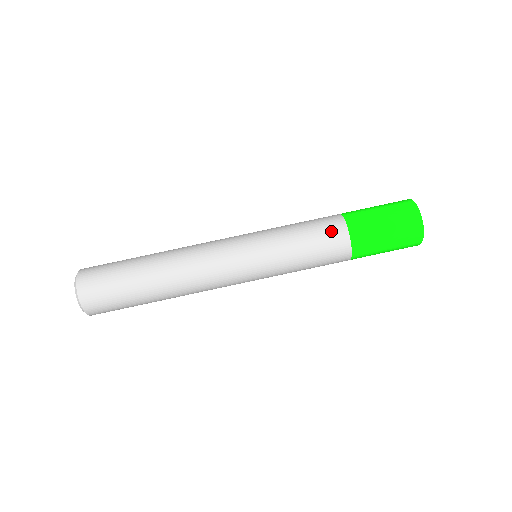
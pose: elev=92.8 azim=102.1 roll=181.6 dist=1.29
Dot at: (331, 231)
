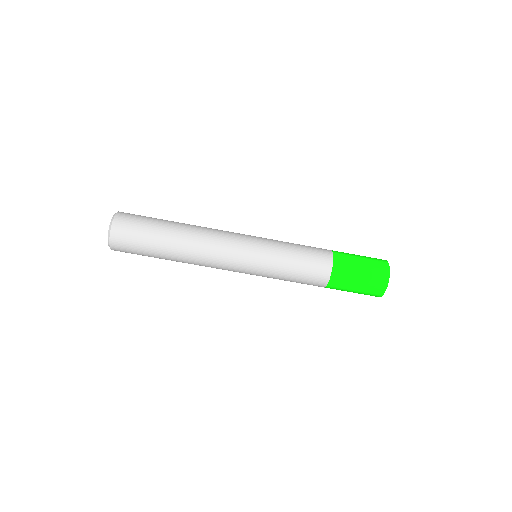
Dot at: (320, 255)
